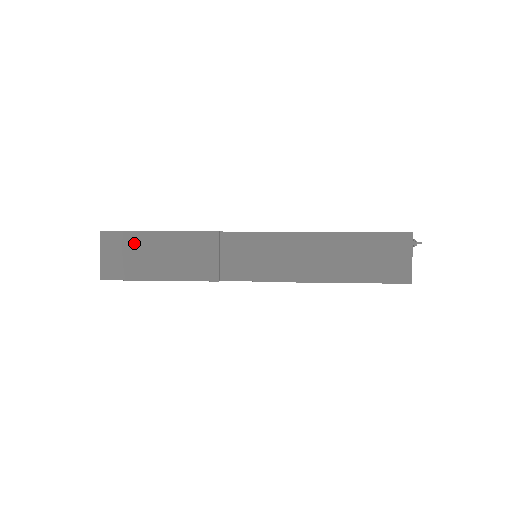
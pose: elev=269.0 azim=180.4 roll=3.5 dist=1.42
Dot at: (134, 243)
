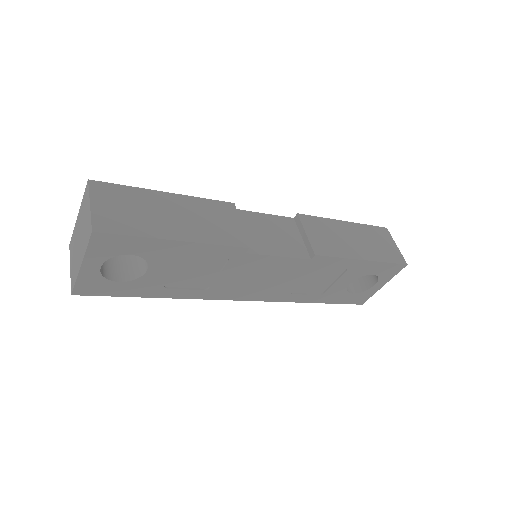
Dot at: (138, 199)
